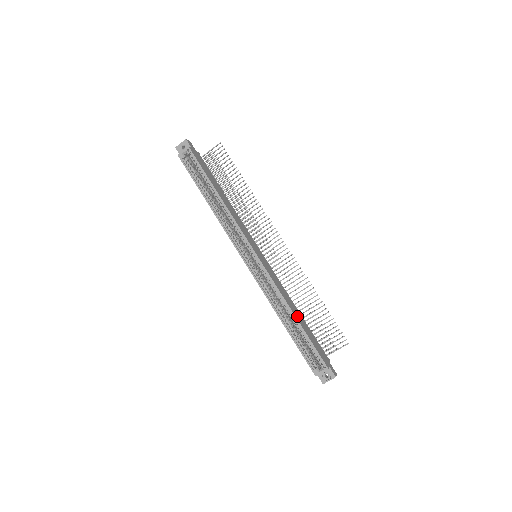
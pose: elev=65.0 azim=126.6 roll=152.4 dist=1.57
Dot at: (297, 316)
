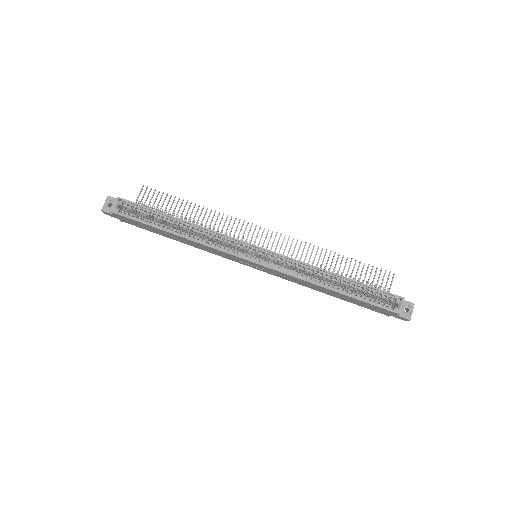
Dot at: occluded
